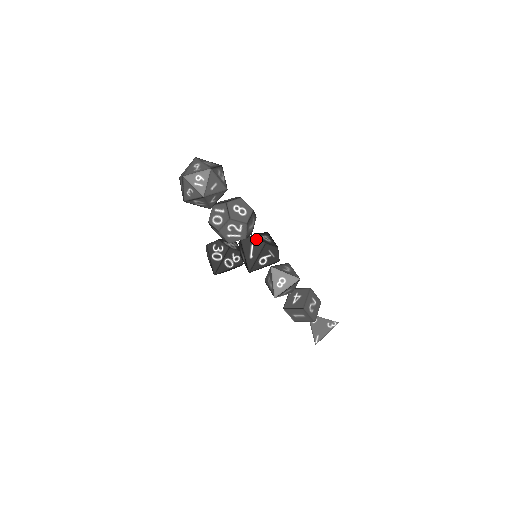
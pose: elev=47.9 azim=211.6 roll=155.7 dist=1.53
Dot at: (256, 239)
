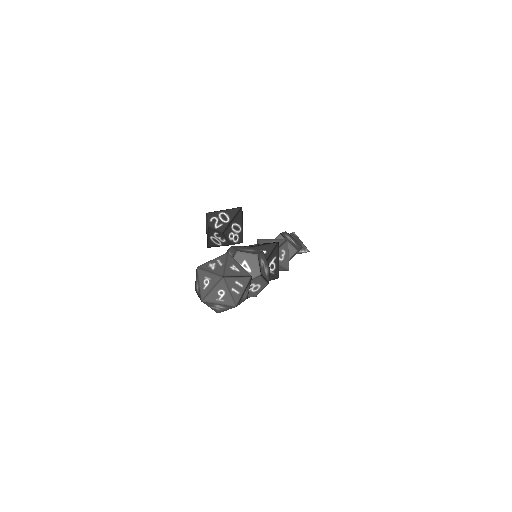
Dot at: occluded
